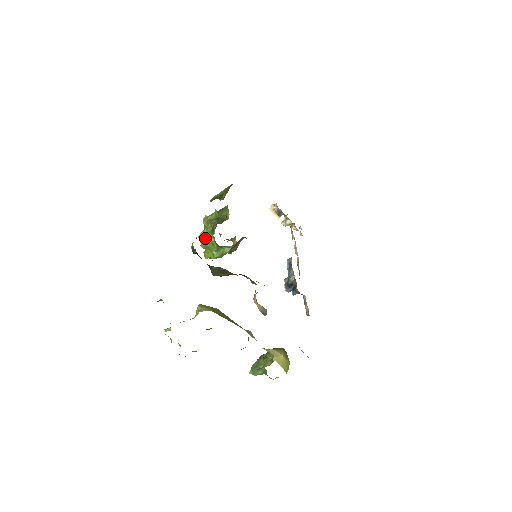
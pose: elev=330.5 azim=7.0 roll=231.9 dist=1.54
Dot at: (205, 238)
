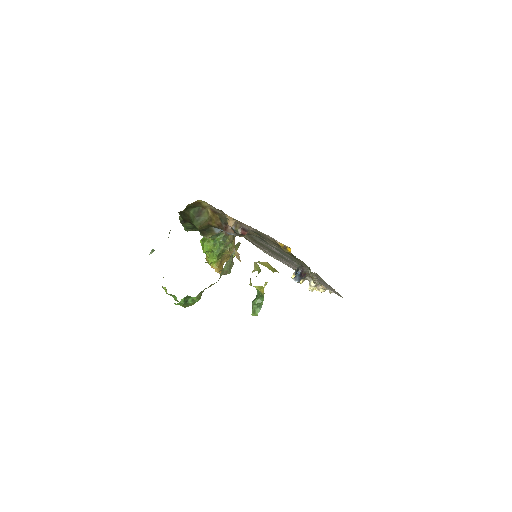
Dot at: (203, 241)
